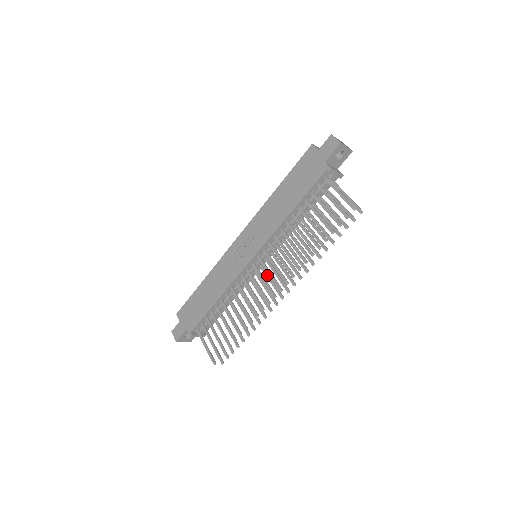
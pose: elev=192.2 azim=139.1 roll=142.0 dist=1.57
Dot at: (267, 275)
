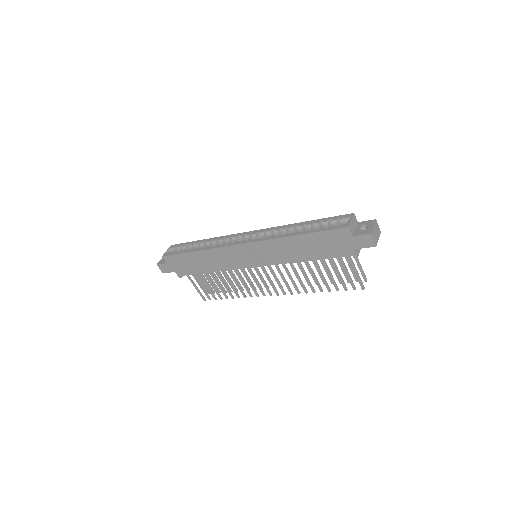
Dot at: occluded
